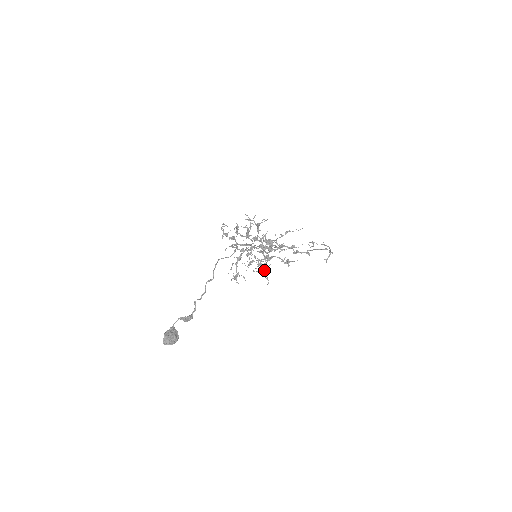
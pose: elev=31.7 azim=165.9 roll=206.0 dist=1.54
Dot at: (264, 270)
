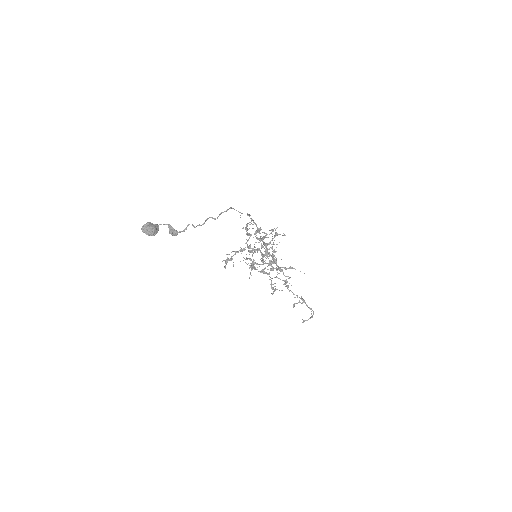
Dot at: occluded
